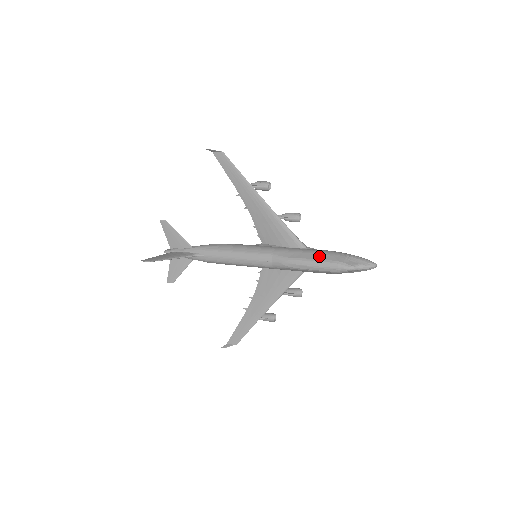
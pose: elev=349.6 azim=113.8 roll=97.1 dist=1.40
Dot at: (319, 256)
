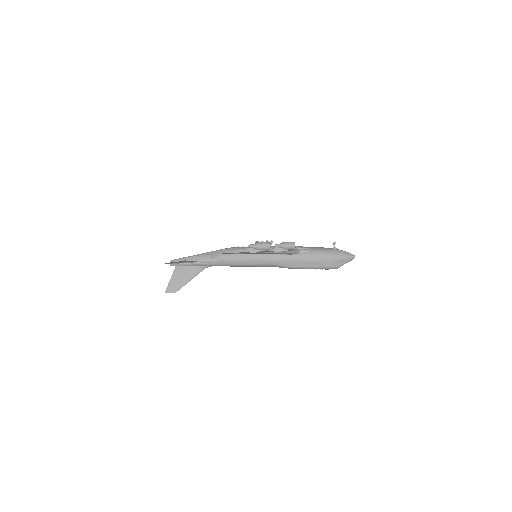
Dot at: (314, 264)
